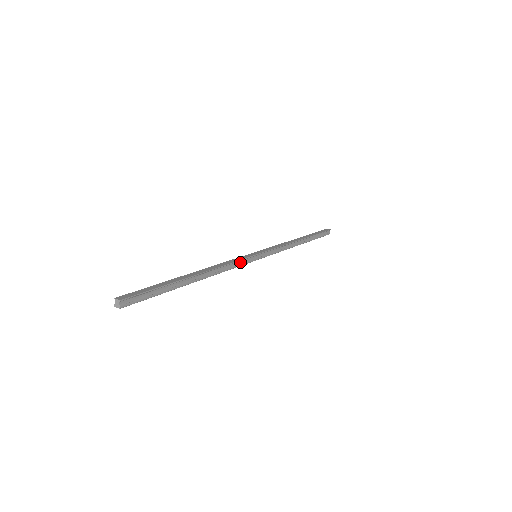
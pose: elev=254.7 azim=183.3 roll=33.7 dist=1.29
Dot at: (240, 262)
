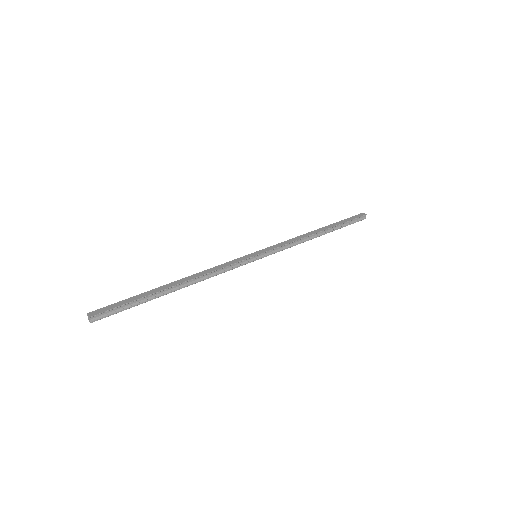
Dot at: (233, 265)
